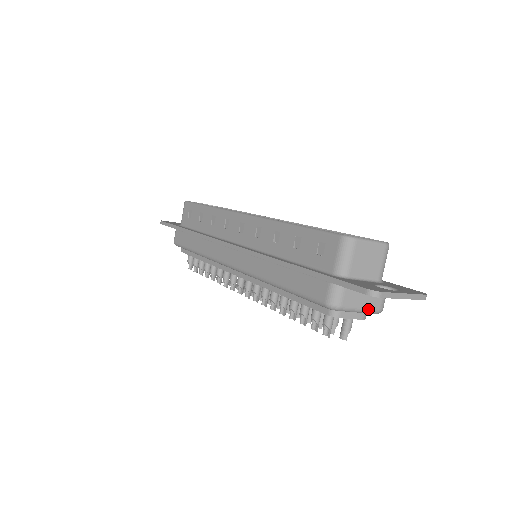
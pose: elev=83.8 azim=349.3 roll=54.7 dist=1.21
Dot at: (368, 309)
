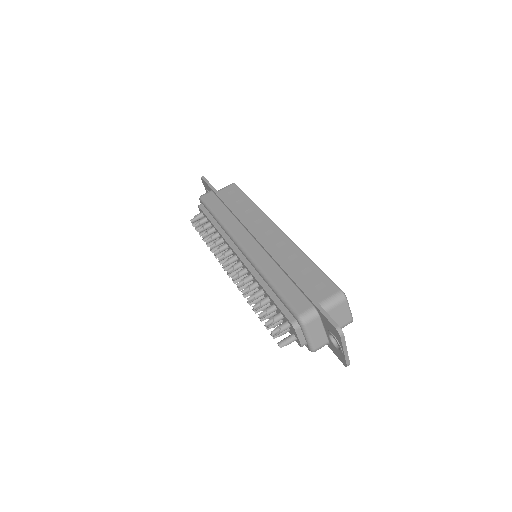
Dot at: (312, 342)
